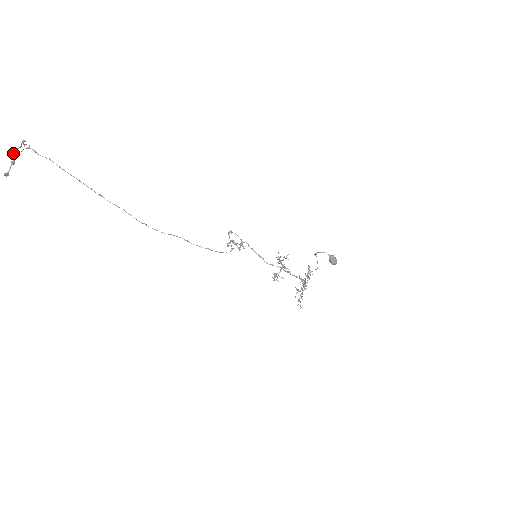
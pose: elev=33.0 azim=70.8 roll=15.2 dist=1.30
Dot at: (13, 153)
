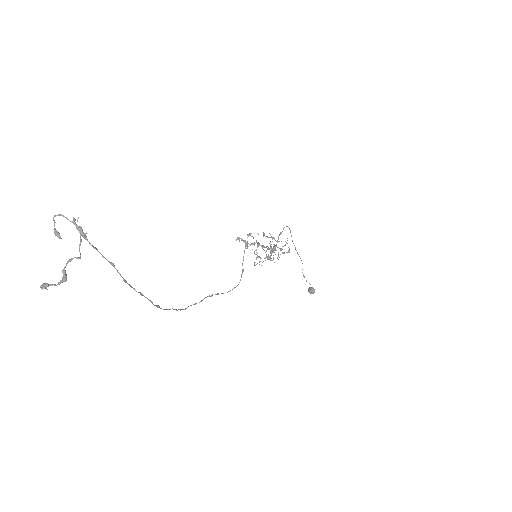
Dot at: (65, 267)
